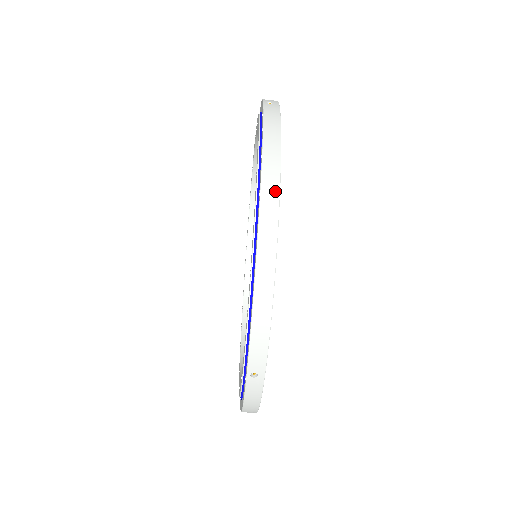
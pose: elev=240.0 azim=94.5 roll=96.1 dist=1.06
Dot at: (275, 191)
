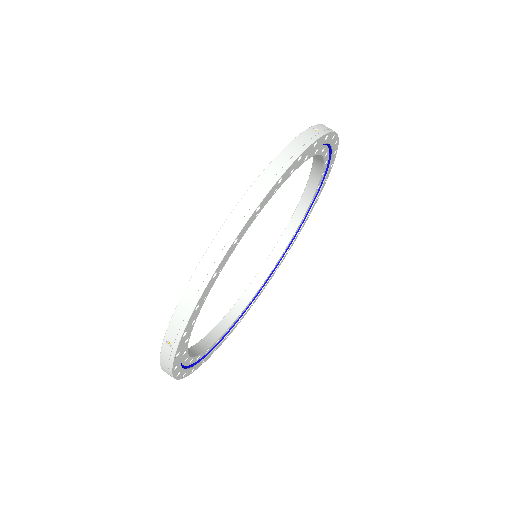
Dot at: (254, 204)
